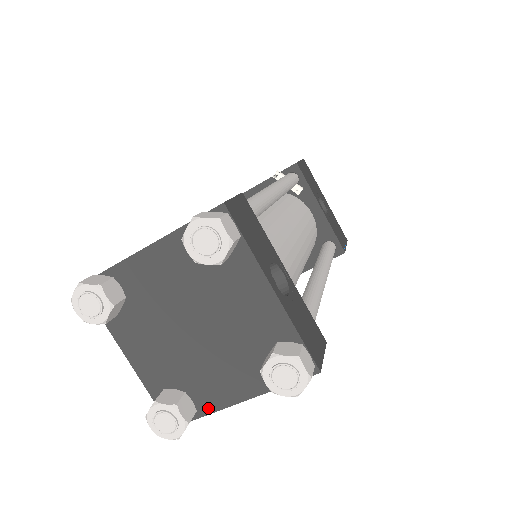
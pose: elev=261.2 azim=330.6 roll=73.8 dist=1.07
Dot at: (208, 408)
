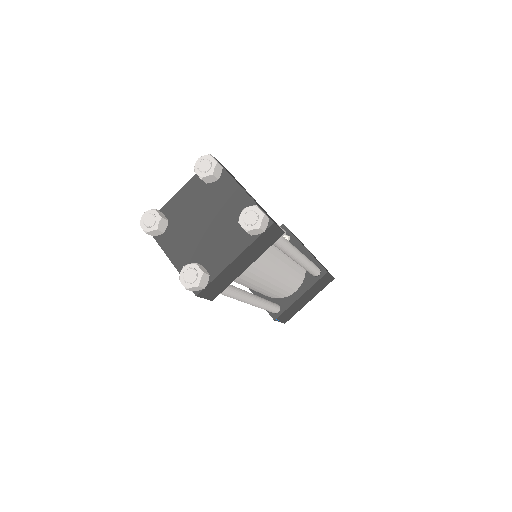
Dot at: (216, 272)
